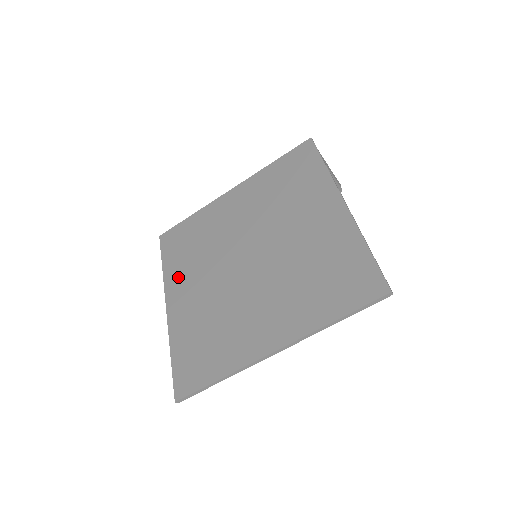
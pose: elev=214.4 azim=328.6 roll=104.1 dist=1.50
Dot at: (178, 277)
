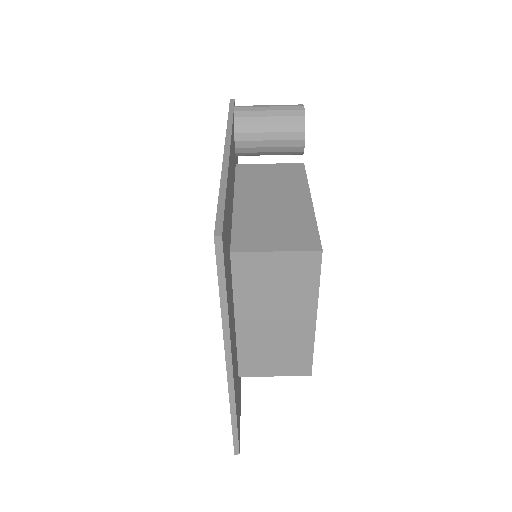
Dot at: occluded
